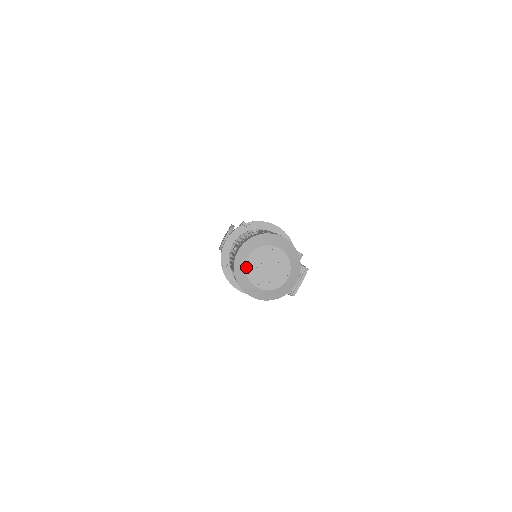
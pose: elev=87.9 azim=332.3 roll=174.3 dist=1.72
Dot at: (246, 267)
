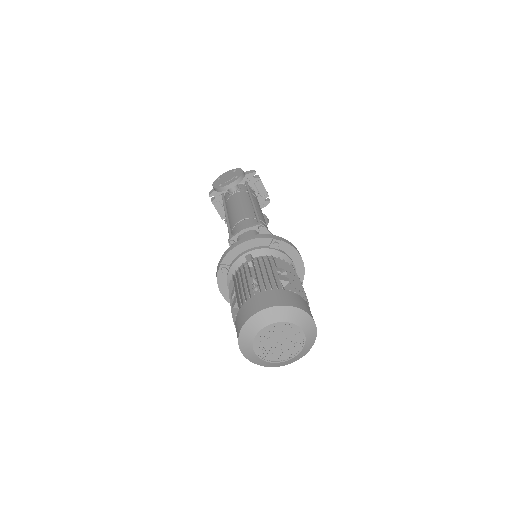
Dot at: (259, 332)
